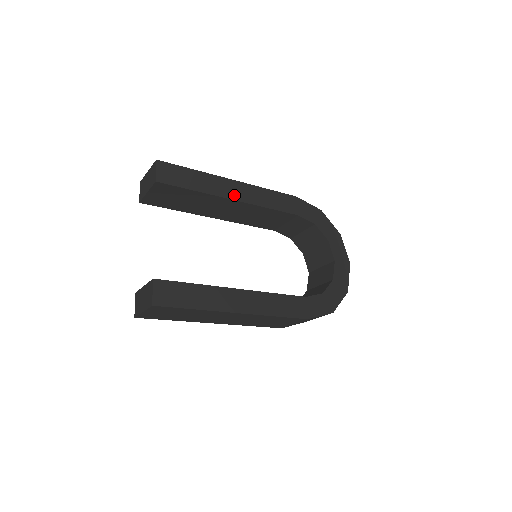
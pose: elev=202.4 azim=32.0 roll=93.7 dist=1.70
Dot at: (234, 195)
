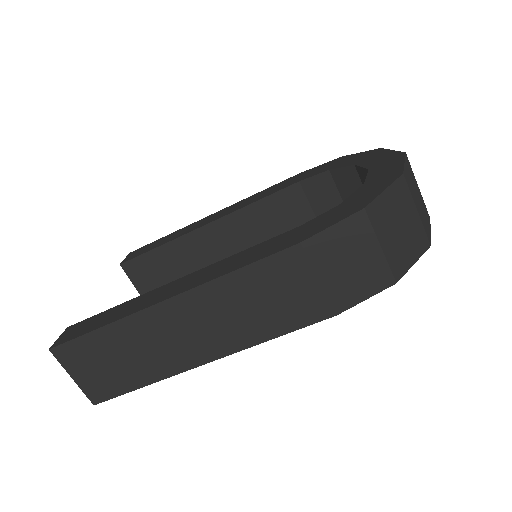
Dot at: (206, 223)
